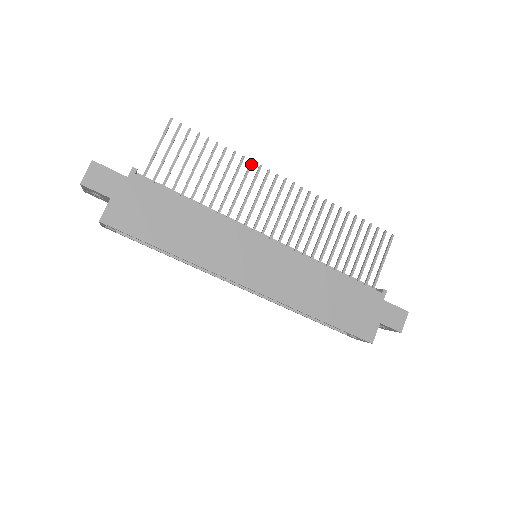
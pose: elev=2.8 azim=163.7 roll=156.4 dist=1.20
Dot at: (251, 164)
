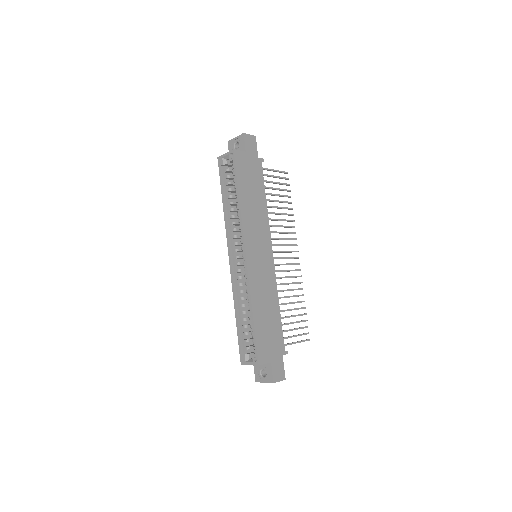
Dot at: (294, 227)
